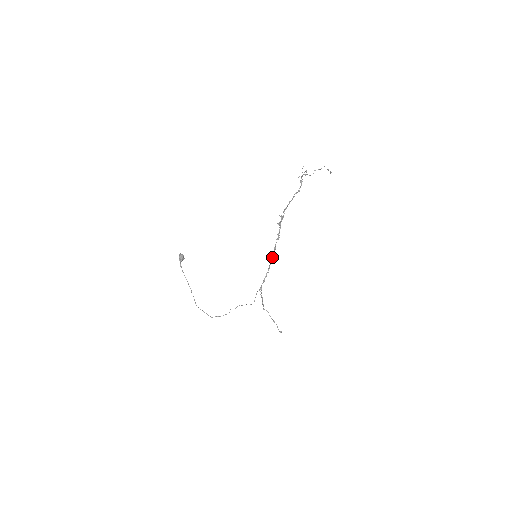
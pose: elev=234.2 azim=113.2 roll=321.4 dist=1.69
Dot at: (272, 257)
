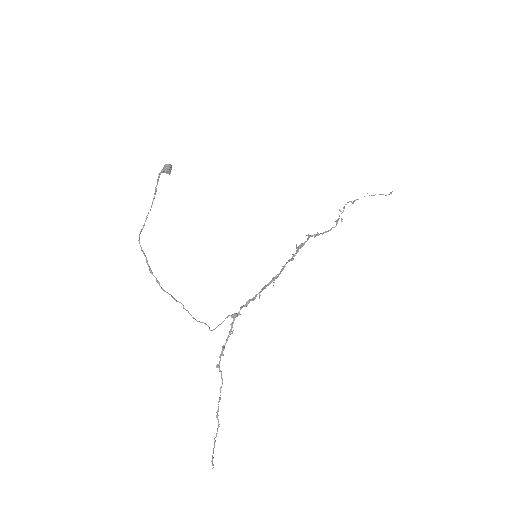
Dot at: (274, 278)
